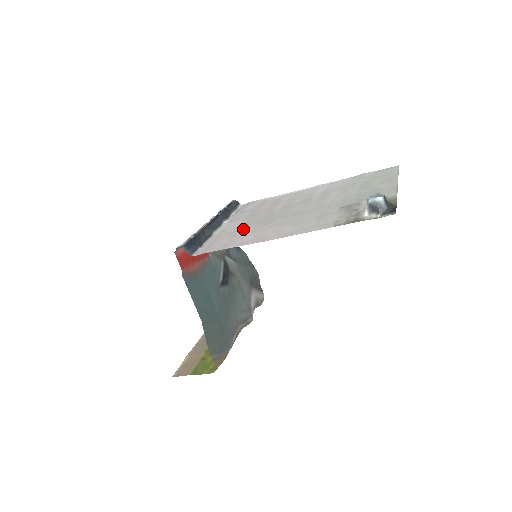
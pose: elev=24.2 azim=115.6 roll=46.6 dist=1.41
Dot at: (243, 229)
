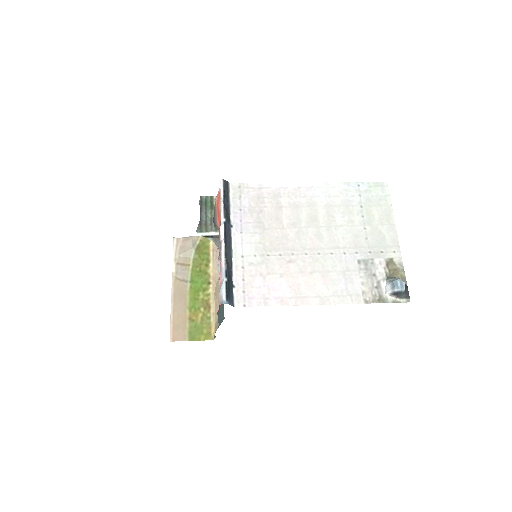
Dot at: (268, 263)
